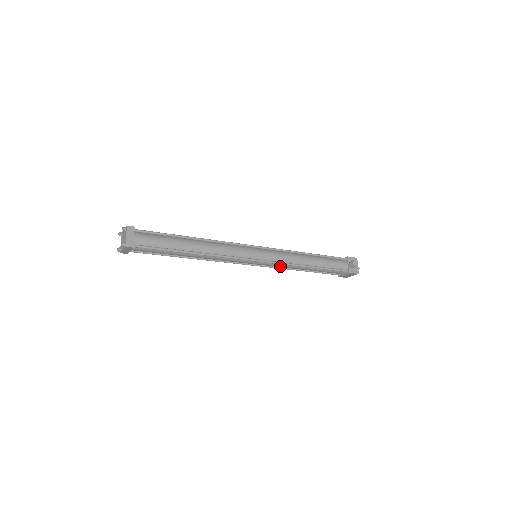
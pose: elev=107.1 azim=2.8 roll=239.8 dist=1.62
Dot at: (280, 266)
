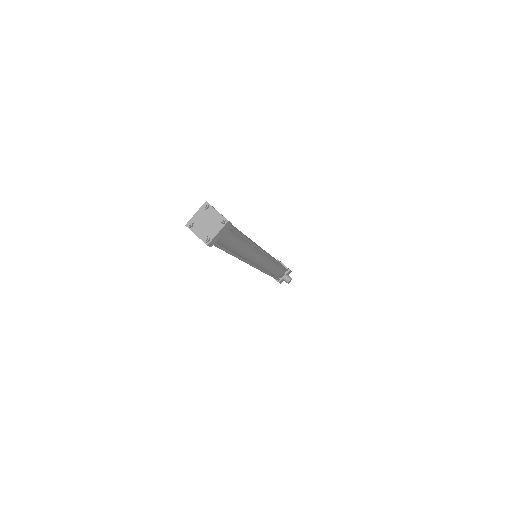
Dot at: occluded
